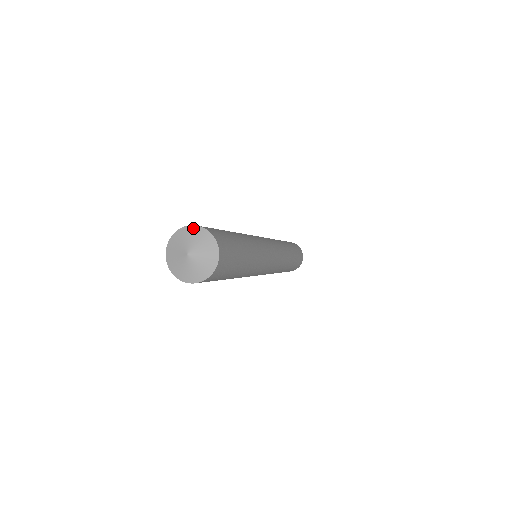
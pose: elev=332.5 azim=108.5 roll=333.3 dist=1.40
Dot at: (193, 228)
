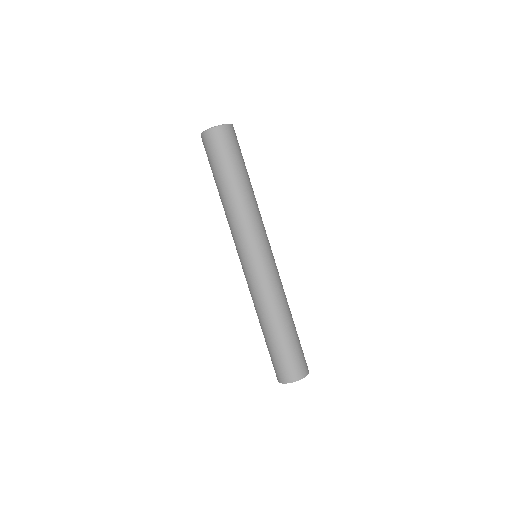
Dot at: occluded
